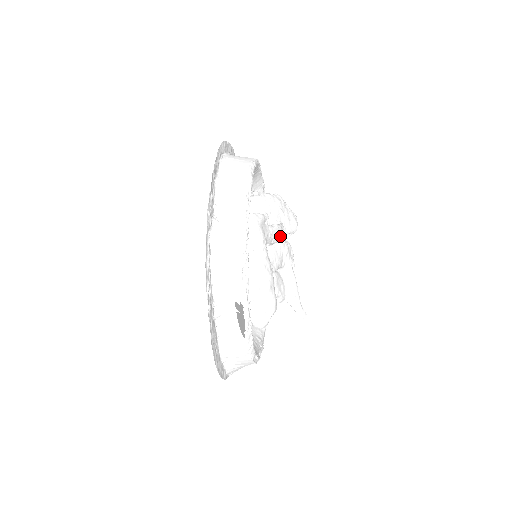
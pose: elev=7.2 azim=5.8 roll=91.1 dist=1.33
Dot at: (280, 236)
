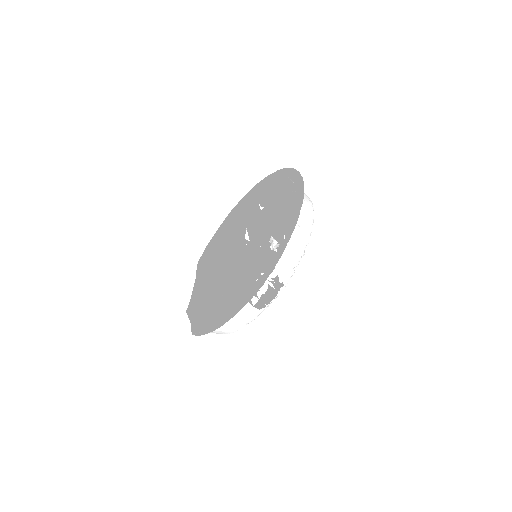
Dot at: occluded
